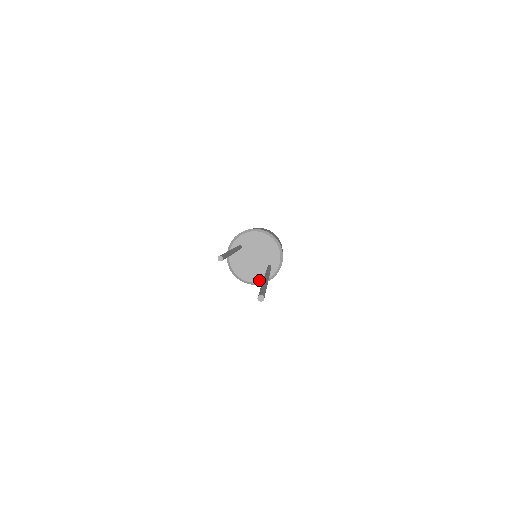
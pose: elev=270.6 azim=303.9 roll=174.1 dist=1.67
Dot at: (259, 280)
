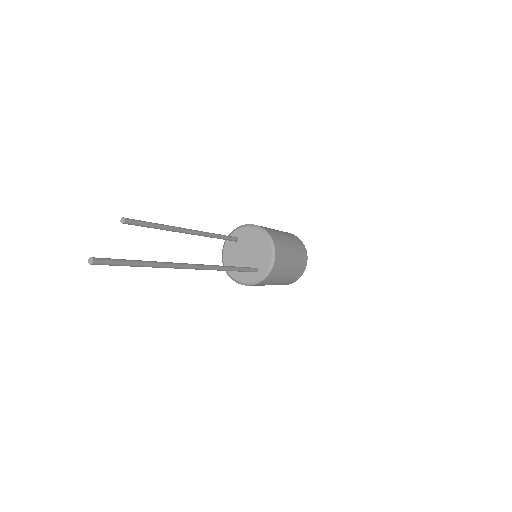
Dot at: (243, 280)
